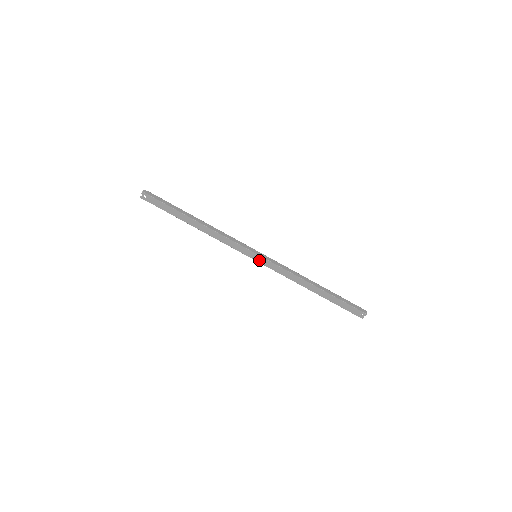
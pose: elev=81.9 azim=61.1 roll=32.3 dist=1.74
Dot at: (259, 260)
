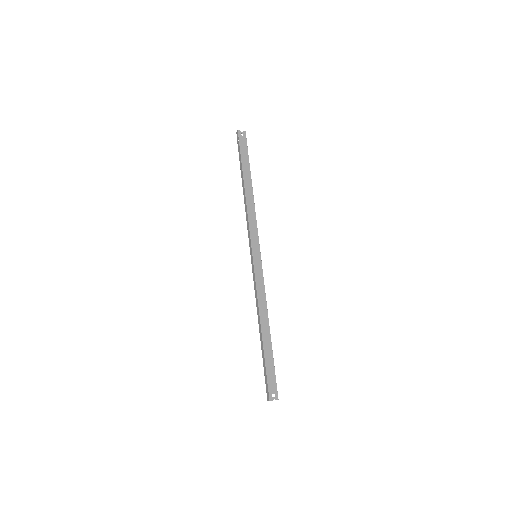
Dot at: (256, 260)
